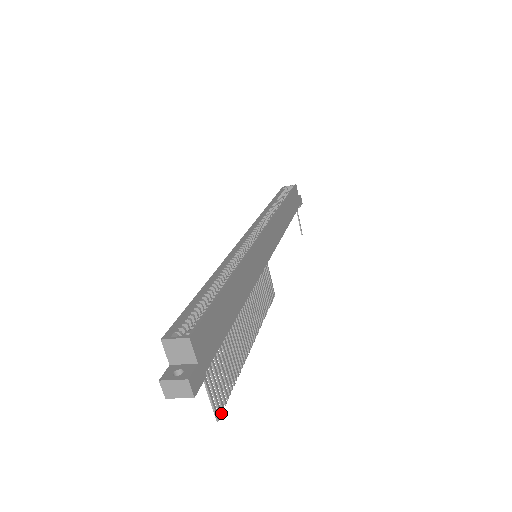
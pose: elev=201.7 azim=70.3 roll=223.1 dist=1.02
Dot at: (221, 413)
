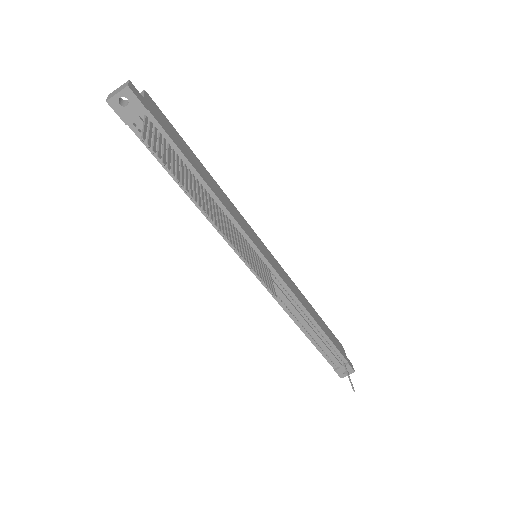
Dot at: (149, 146)
